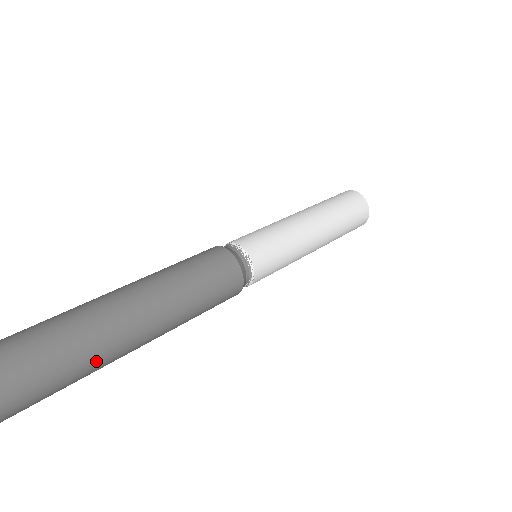
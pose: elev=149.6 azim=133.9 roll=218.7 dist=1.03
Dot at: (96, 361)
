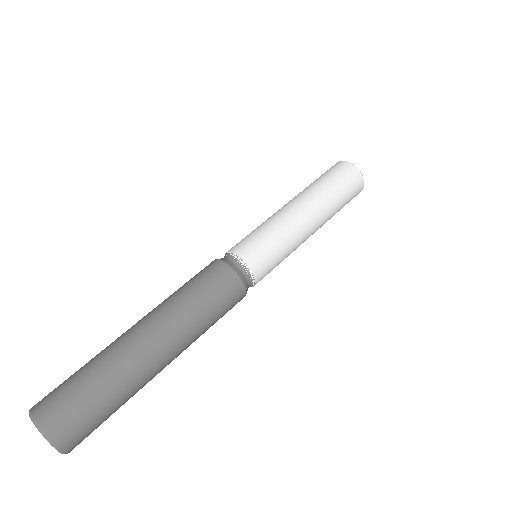
Dot at: (131, 390)
